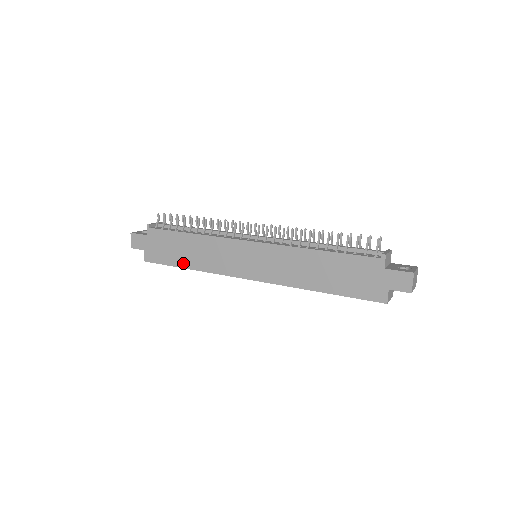
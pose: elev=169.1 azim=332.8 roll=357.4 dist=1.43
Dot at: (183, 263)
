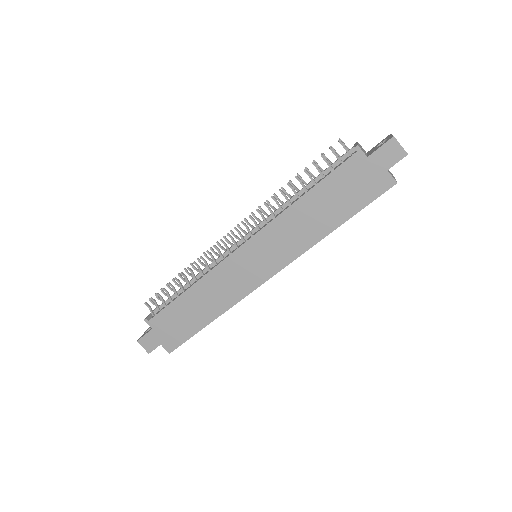
Dot at: (203, 322)
